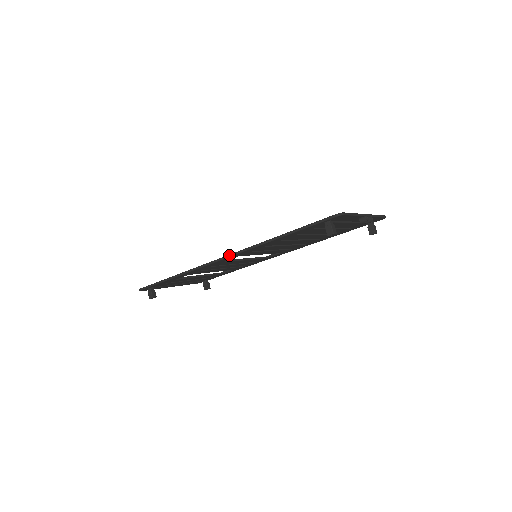
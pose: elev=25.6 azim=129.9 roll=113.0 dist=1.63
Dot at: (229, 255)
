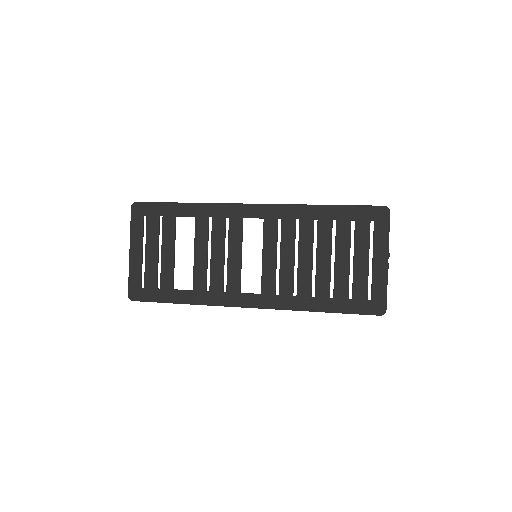
Dot at: occluded
